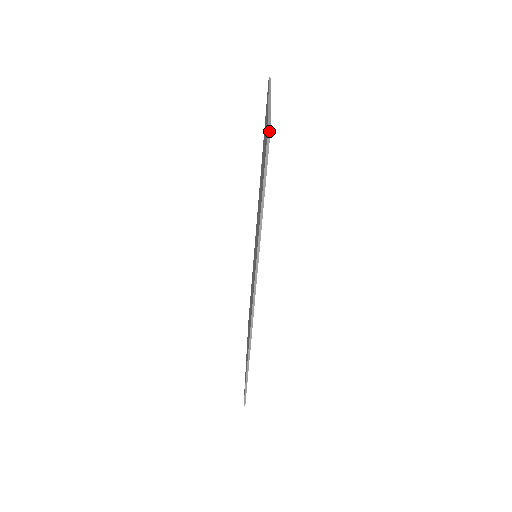
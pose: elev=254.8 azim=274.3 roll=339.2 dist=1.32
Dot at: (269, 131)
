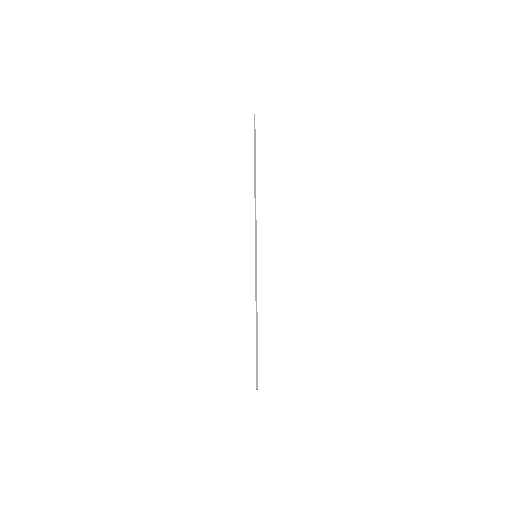
Dot at: (254, 116)
